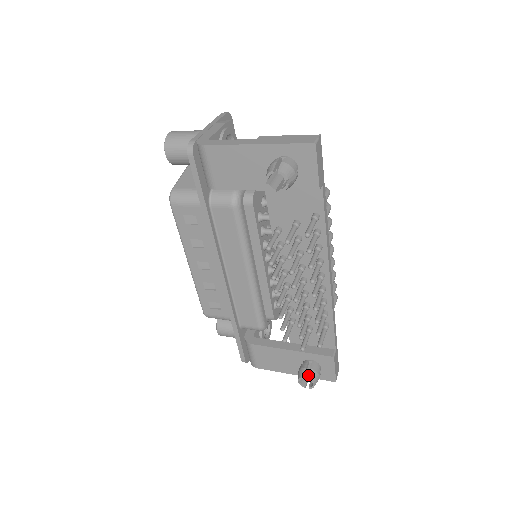
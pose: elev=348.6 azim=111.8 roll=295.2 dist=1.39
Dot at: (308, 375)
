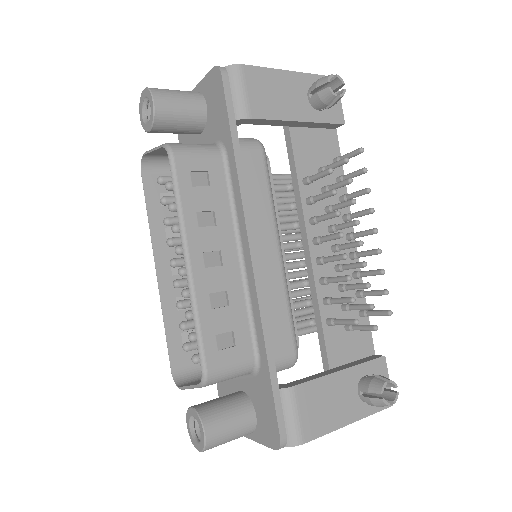
Dot at: (387, 378)
